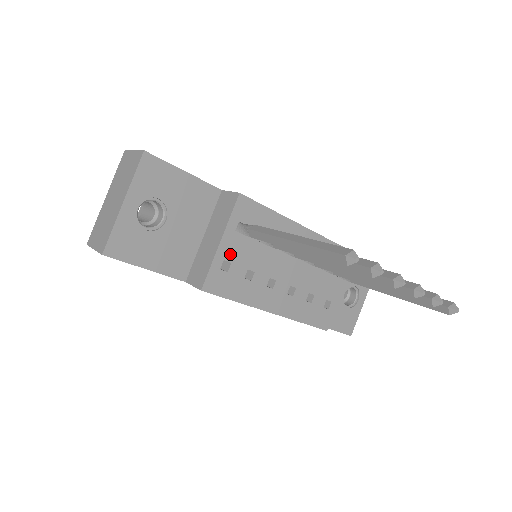
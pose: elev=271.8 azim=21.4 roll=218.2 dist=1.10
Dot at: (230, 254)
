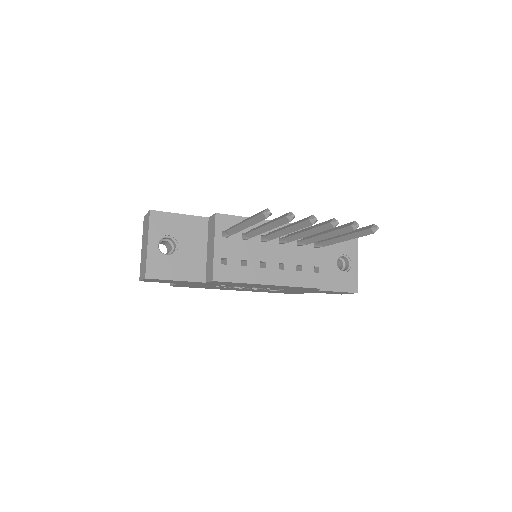
Dot at: (224, 253)
